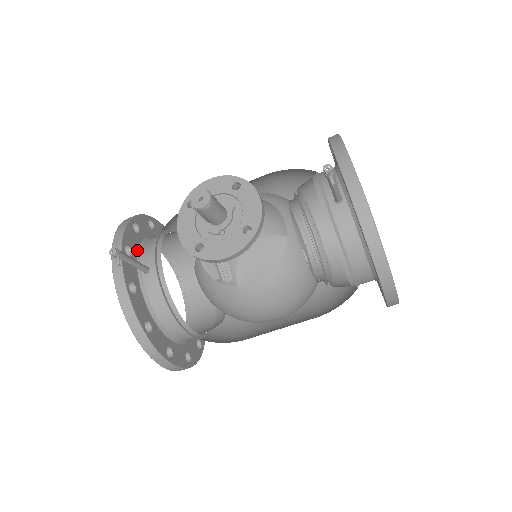
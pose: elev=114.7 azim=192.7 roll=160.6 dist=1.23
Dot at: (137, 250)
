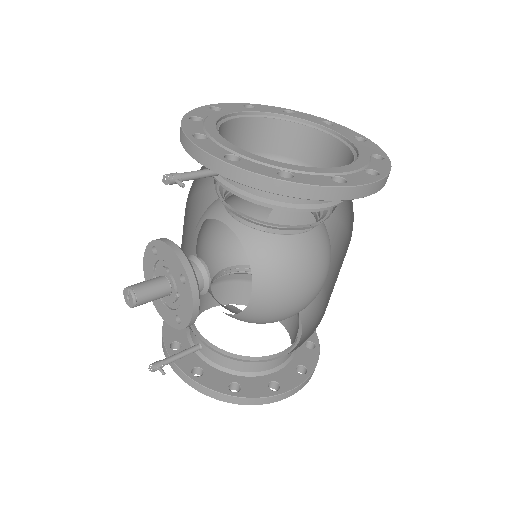
Dot at: (186, 336)
